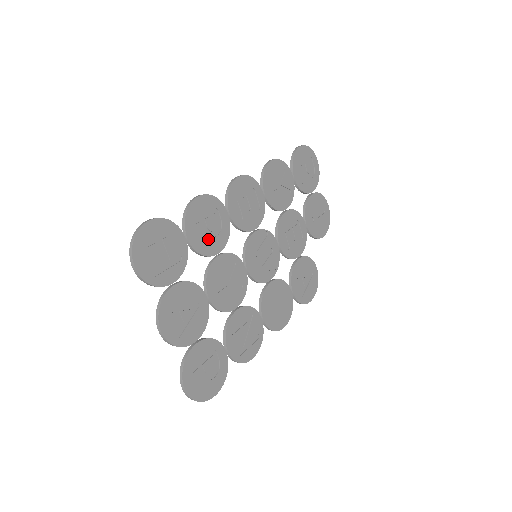
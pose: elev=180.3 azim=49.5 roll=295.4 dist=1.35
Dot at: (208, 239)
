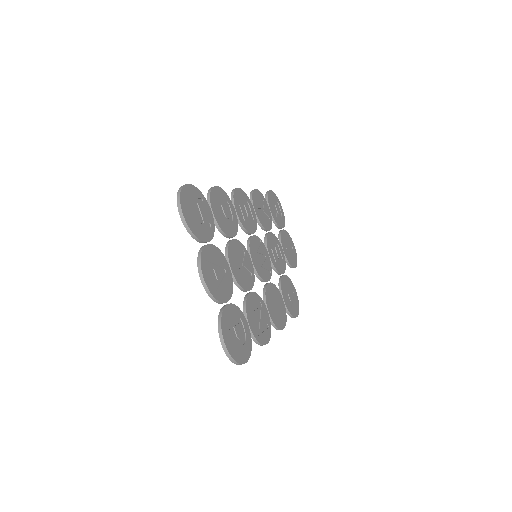
Dot at: (225, 222)
